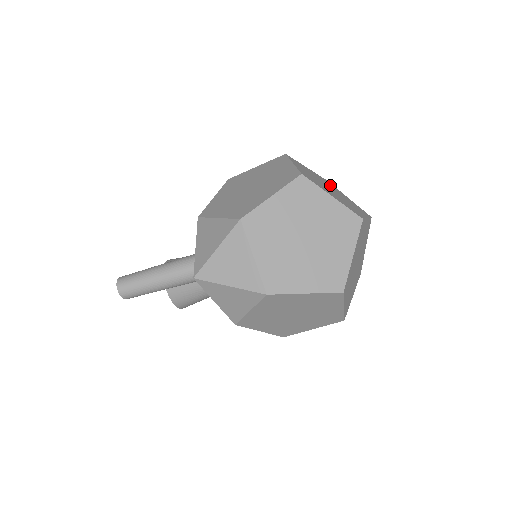
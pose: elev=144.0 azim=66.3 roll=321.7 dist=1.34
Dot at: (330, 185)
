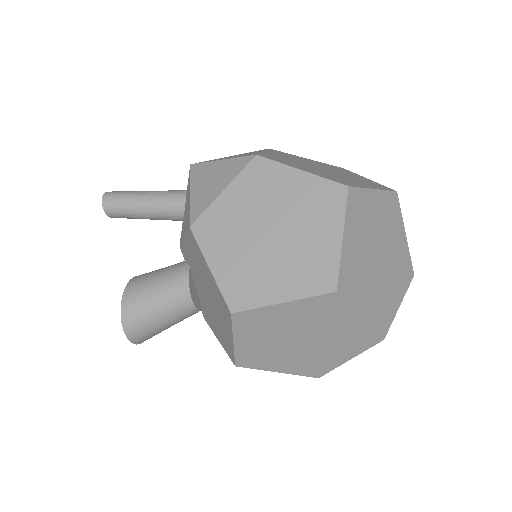
Dot at: occluded
